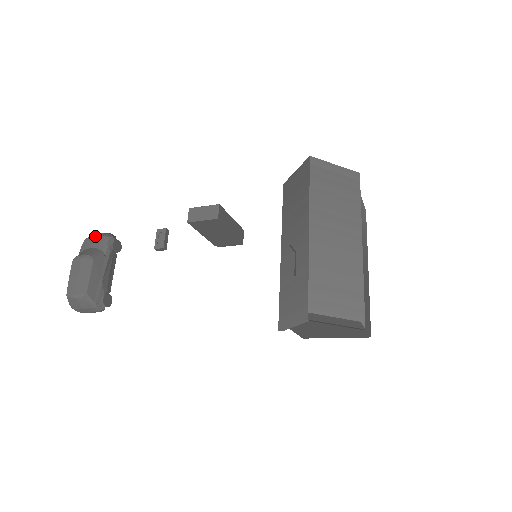
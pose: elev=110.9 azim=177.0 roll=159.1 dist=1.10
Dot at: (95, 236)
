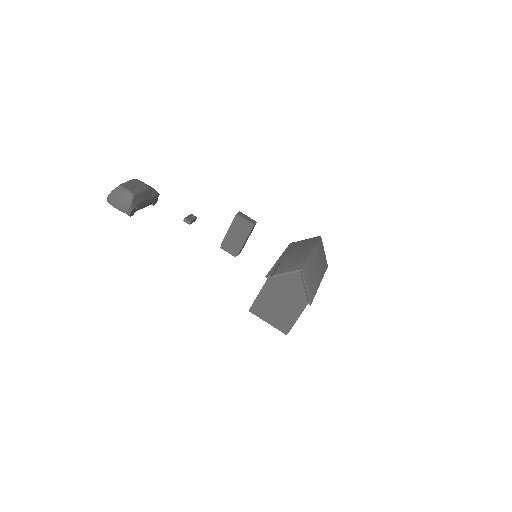
Dot at: (150, 186)
